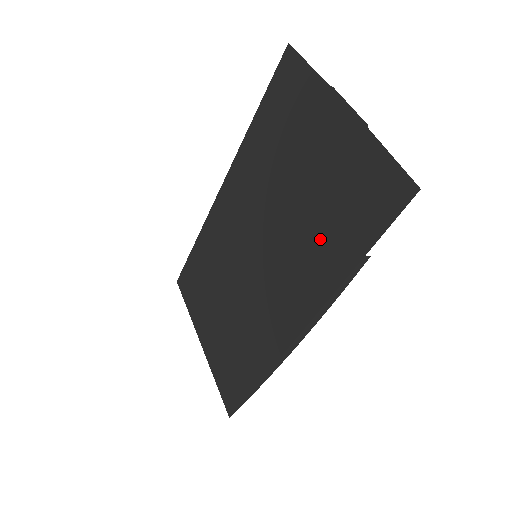
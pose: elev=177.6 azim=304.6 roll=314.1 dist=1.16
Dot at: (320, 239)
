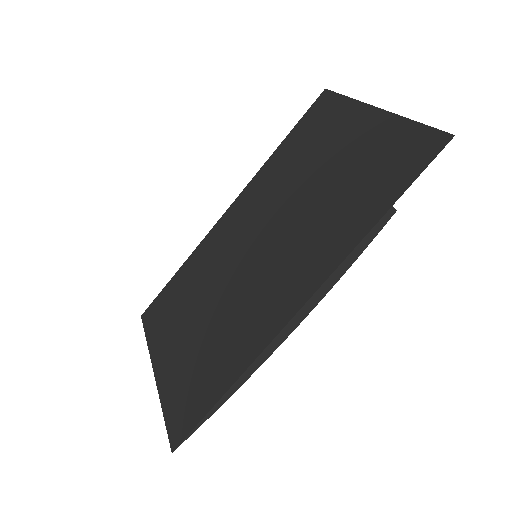
Dot at: (340, 210)
